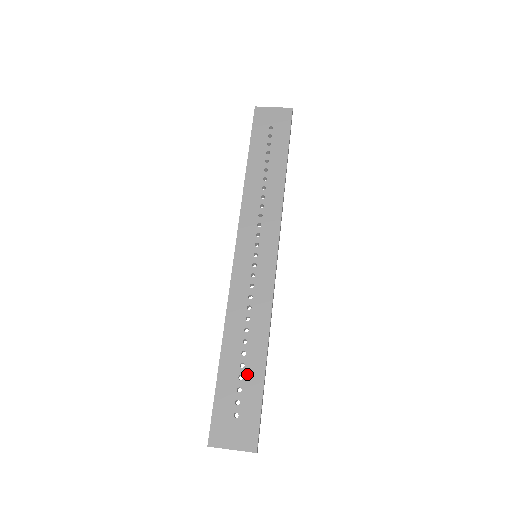
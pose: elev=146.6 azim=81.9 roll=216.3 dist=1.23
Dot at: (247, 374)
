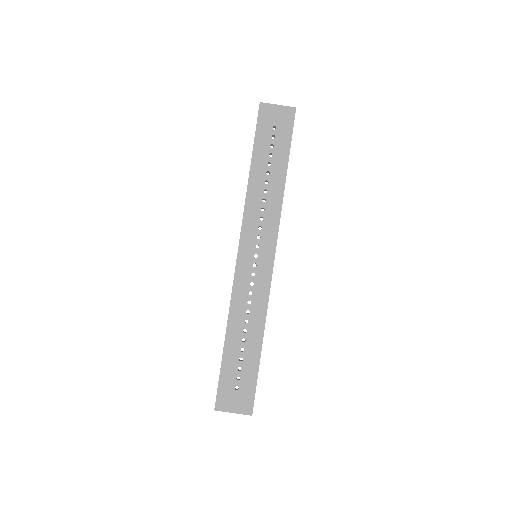
Dot at: (246, 357)
